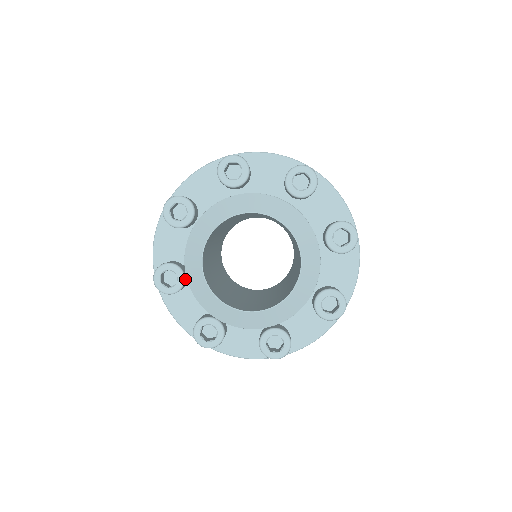
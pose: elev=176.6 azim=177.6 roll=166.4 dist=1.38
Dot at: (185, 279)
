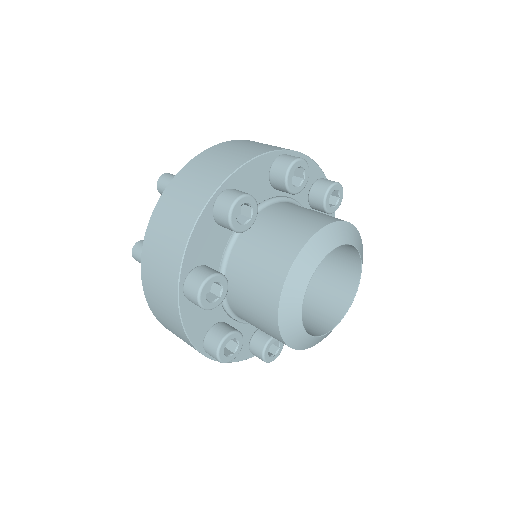
Dot at: (225, 291)
